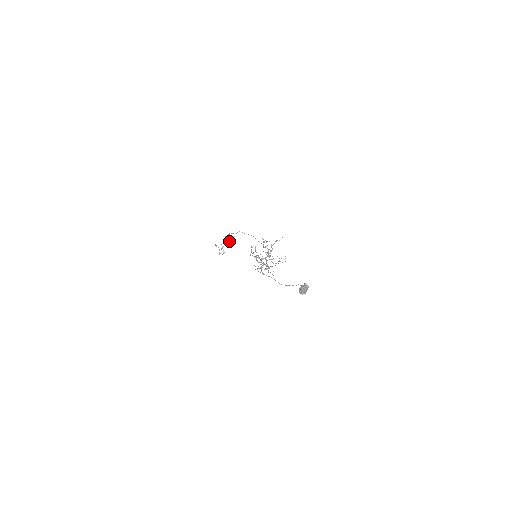
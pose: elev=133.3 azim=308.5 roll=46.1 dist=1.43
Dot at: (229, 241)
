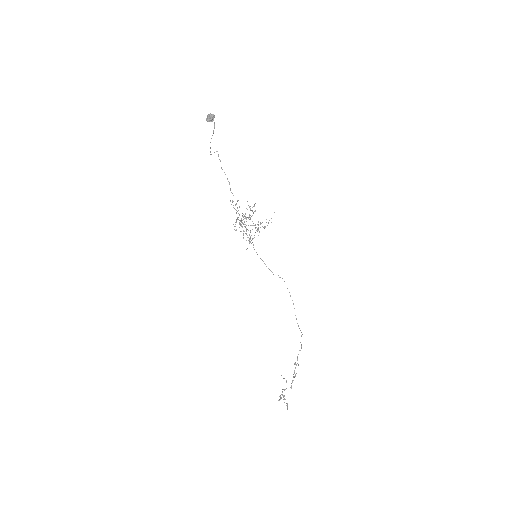
Dot at: (293, 380)
